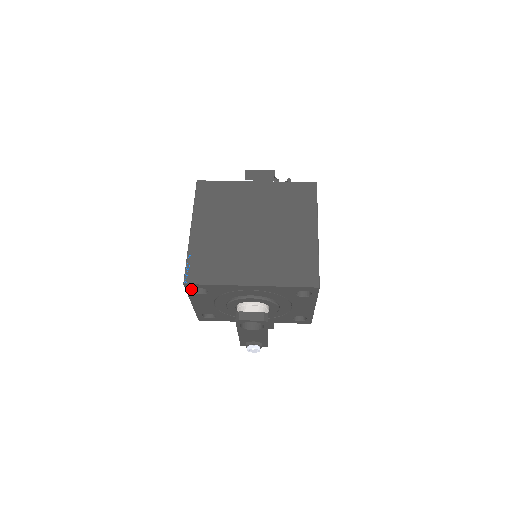
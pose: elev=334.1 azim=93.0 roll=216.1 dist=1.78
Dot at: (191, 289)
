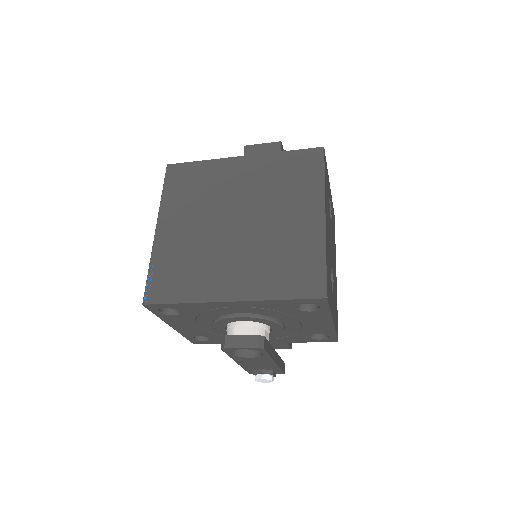
Dot at: (157, 310)
